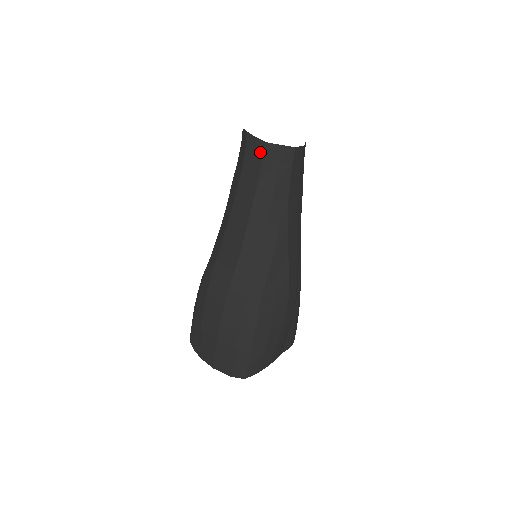
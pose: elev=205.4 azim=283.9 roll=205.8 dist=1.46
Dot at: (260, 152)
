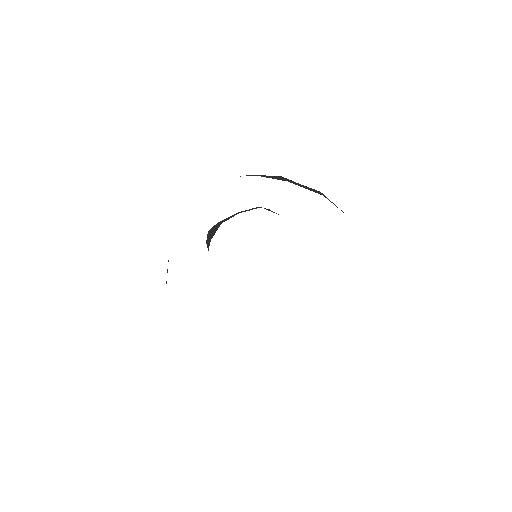
Dot at: occluded
